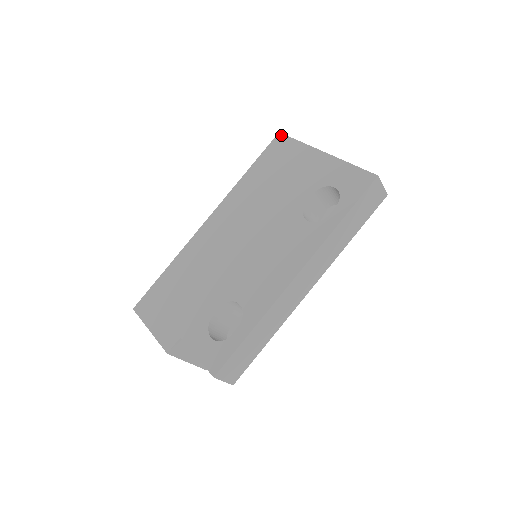
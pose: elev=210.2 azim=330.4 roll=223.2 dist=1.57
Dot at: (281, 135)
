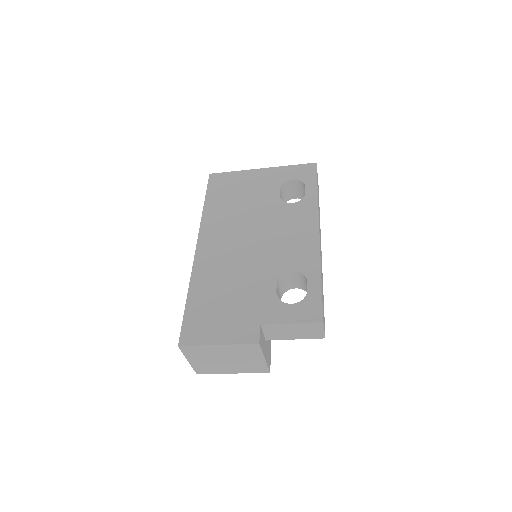
Dot at: (213, 174)
